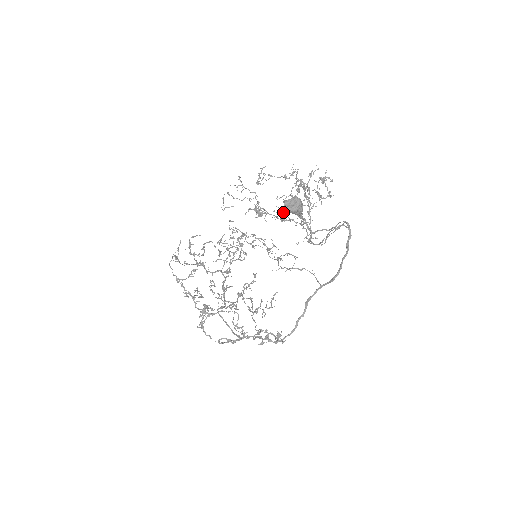
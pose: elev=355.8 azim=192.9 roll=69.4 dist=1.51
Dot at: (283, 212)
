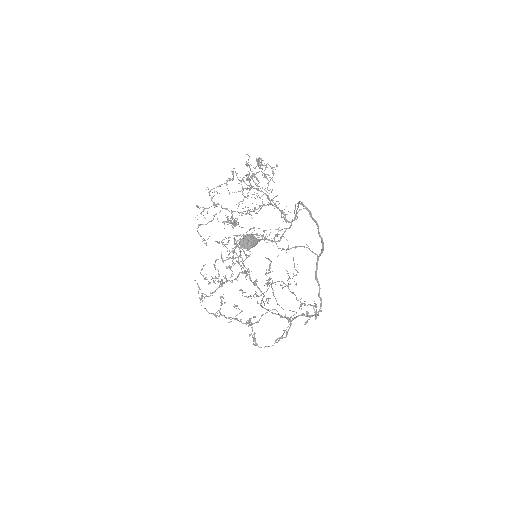
Dot at: (250, 209)
